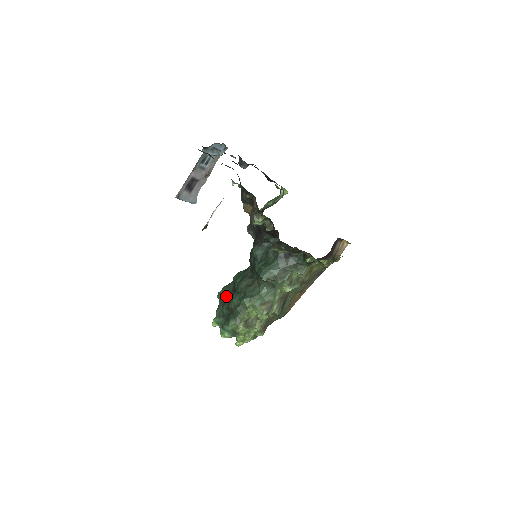
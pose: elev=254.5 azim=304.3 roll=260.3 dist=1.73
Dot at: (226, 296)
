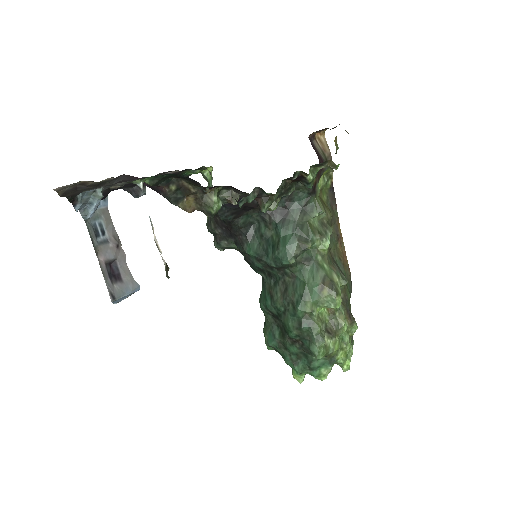
Dot at: (276, 335)
